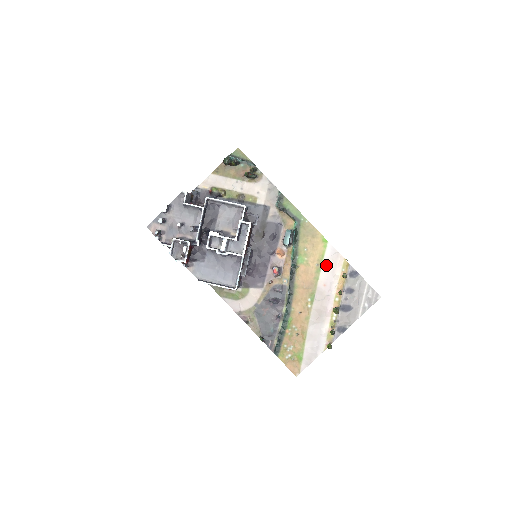
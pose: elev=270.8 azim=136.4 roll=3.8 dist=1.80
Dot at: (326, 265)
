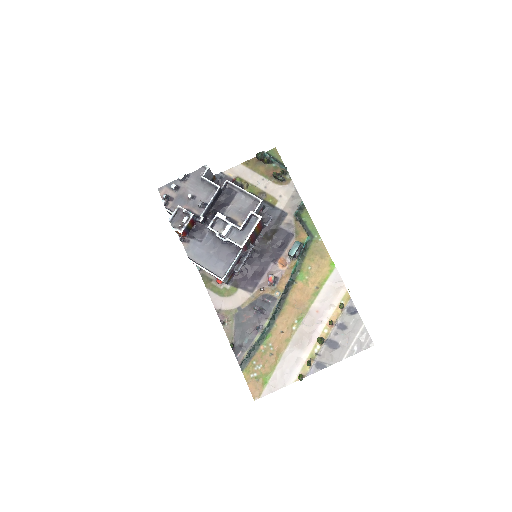
Dot at: (326, 291)
